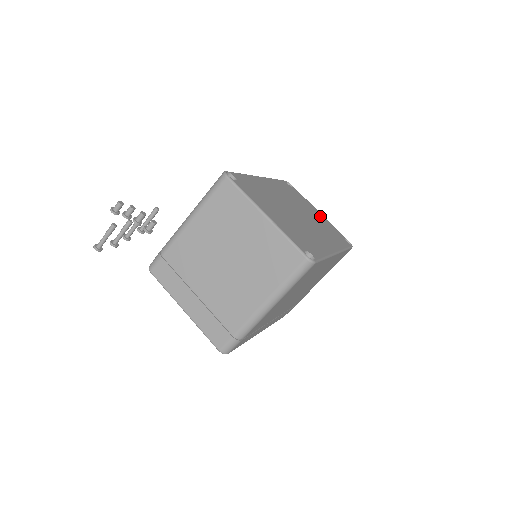
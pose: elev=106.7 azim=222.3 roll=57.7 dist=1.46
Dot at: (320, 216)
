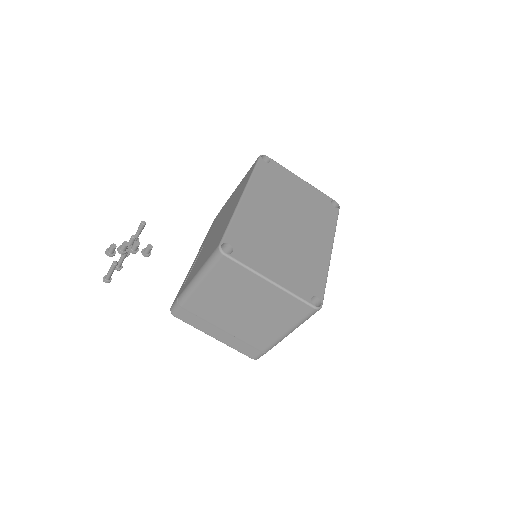
Dot at: (304, 189)
